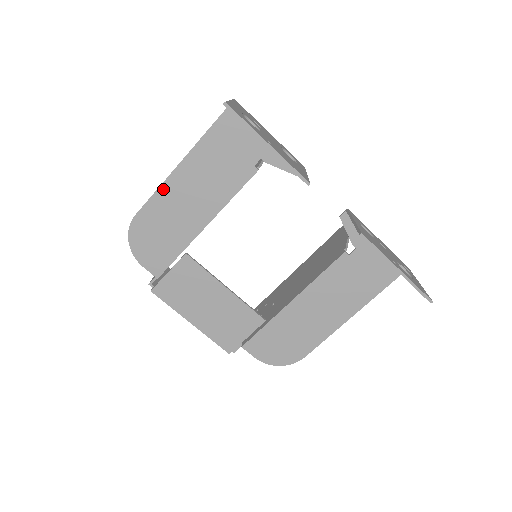
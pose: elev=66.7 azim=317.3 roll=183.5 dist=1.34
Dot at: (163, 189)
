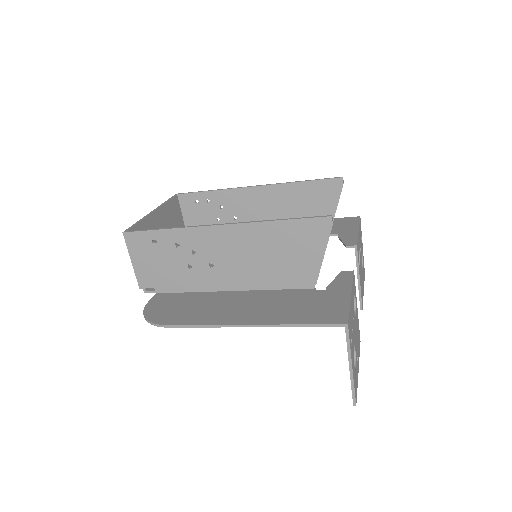
Dot at: (214, 325)
